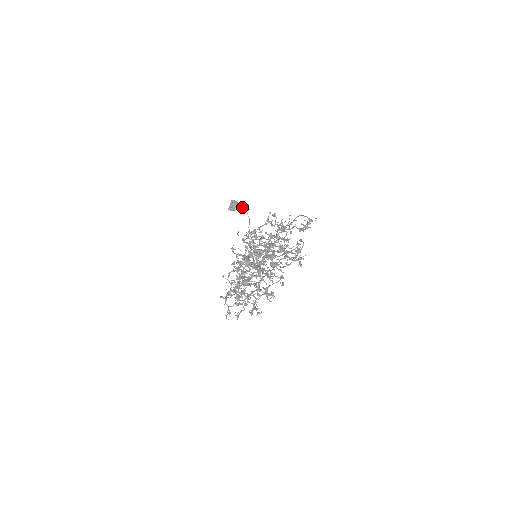
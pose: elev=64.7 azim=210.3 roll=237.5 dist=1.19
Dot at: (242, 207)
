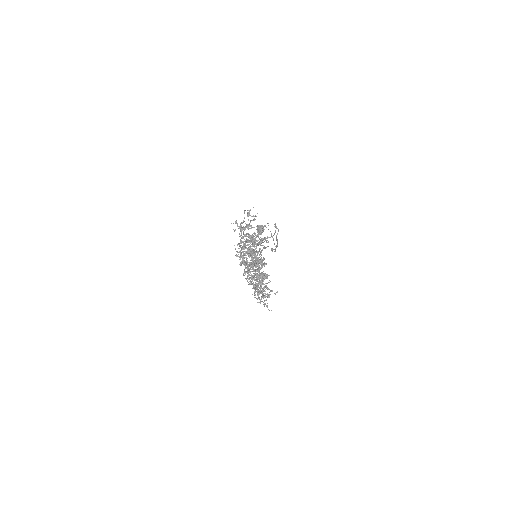
Dot at: occluded
